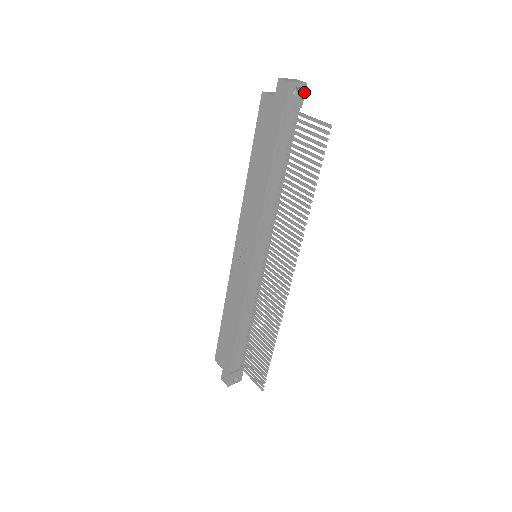
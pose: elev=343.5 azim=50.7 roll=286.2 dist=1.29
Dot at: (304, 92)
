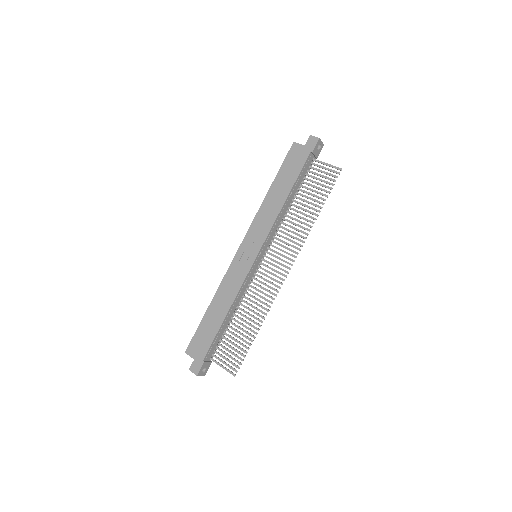
Dot at: (321, 149)
